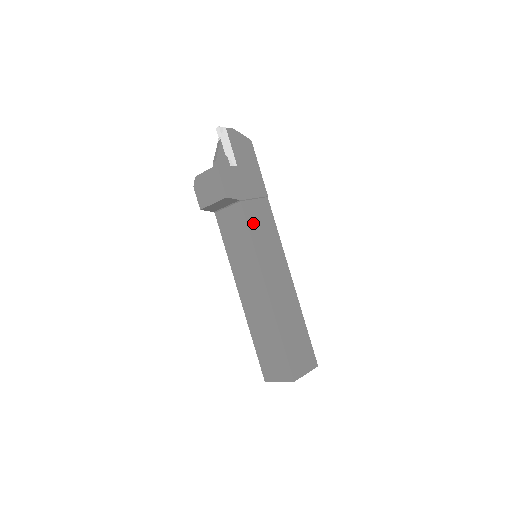
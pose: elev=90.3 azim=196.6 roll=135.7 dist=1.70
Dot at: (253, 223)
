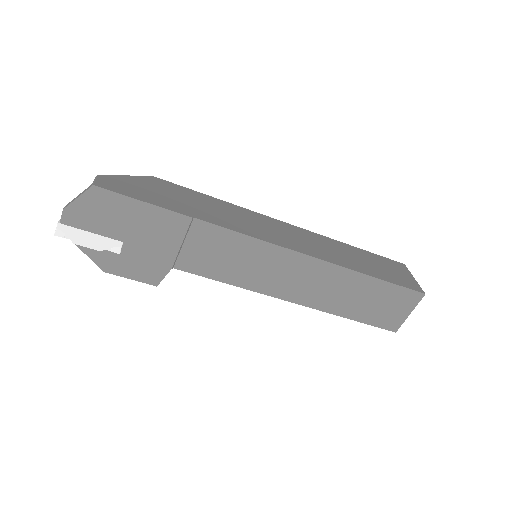
Dot at: (210, 268)
